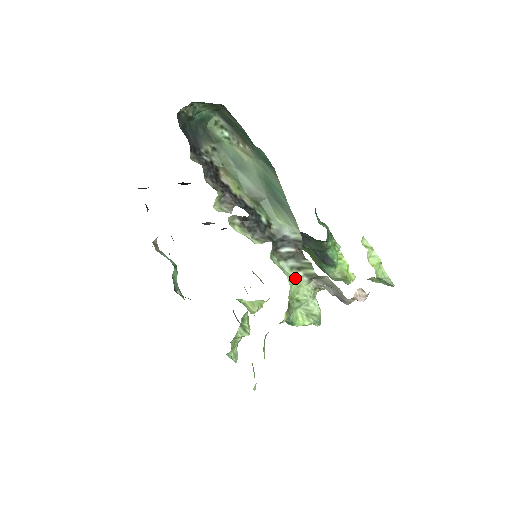
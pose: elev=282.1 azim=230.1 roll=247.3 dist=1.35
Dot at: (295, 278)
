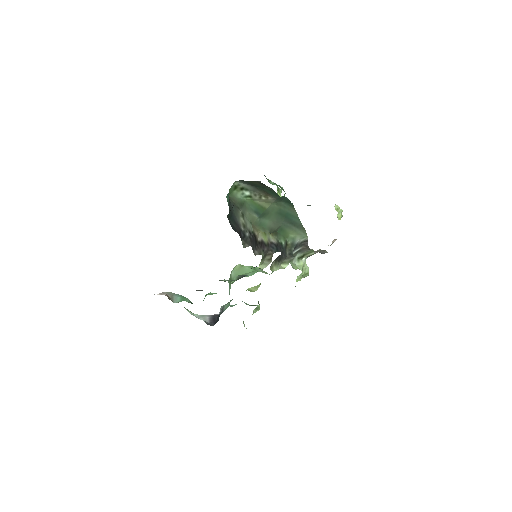
Dot at: (303, 265)
